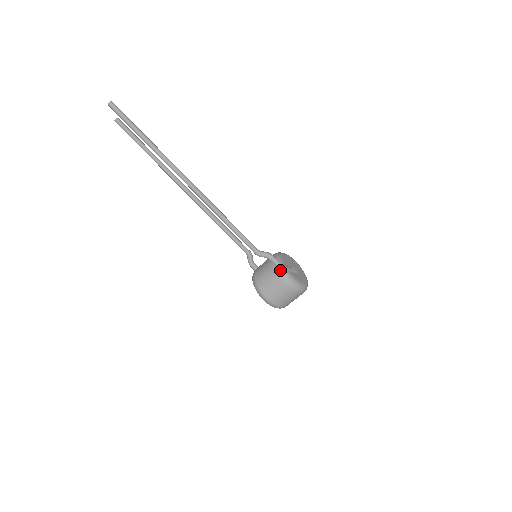
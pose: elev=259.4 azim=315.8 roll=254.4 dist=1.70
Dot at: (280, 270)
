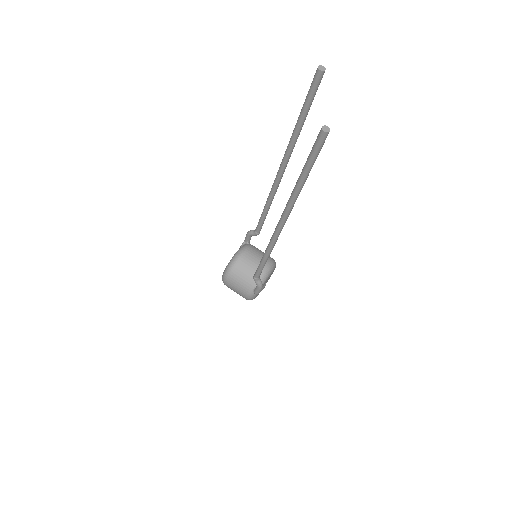
Dot at: (254, 292)
